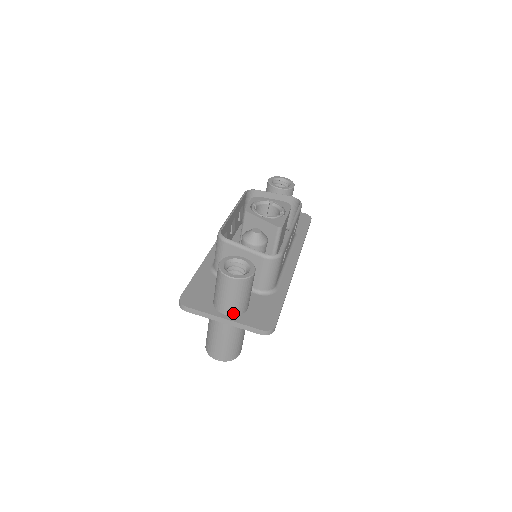
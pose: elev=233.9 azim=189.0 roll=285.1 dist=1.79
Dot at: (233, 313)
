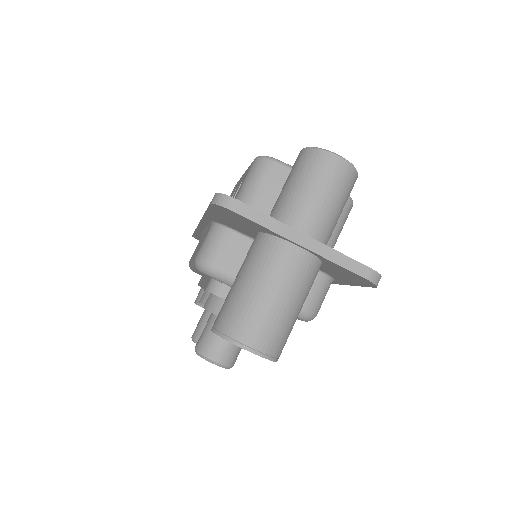
Dot at: (317, 235)
